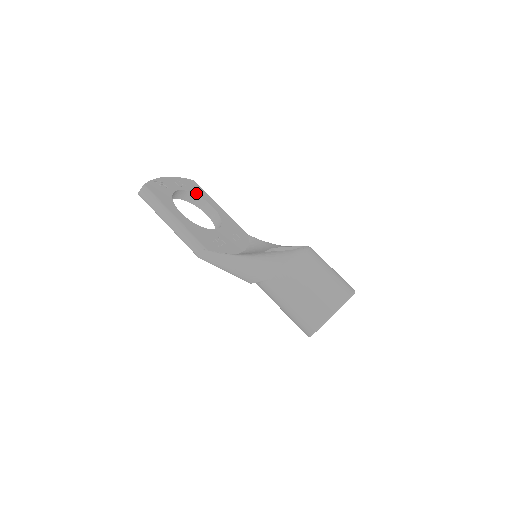
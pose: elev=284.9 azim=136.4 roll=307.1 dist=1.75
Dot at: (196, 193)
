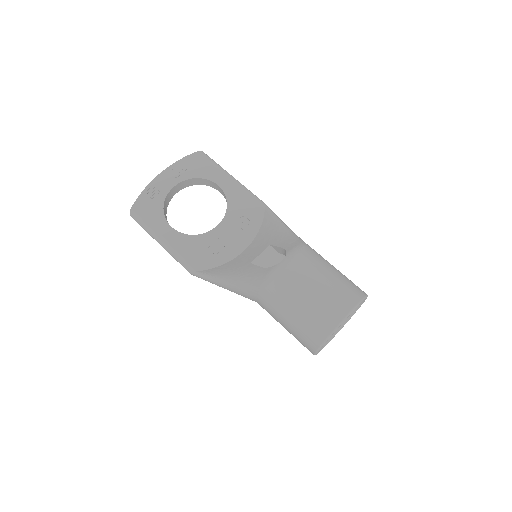
Dot at: (197, 175)
